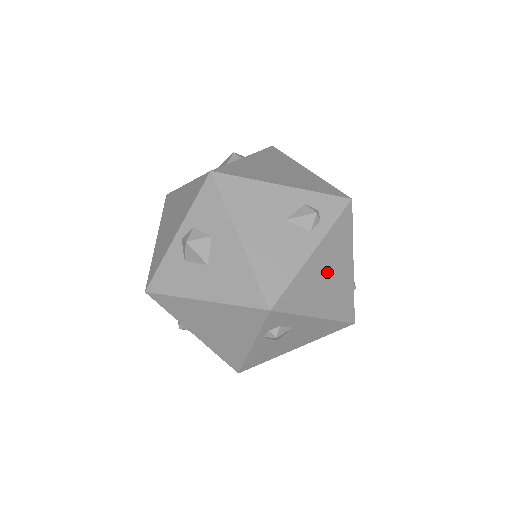
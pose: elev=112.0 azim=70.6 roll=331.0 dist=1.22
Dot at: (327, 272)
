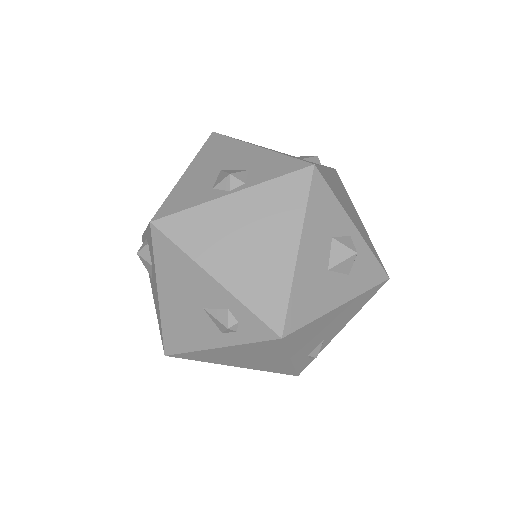
Dot at: (244, 356)
